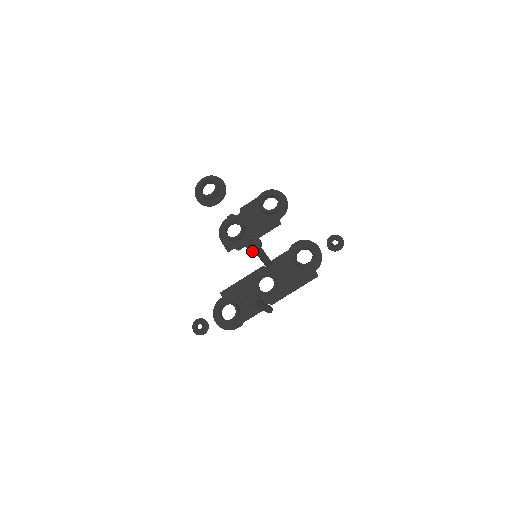
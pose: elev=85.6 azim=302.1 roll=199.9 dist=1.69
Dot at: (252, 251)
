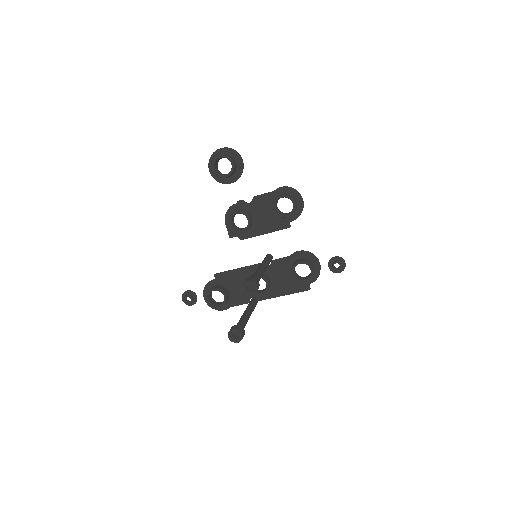
Dot at: (248, 293)
